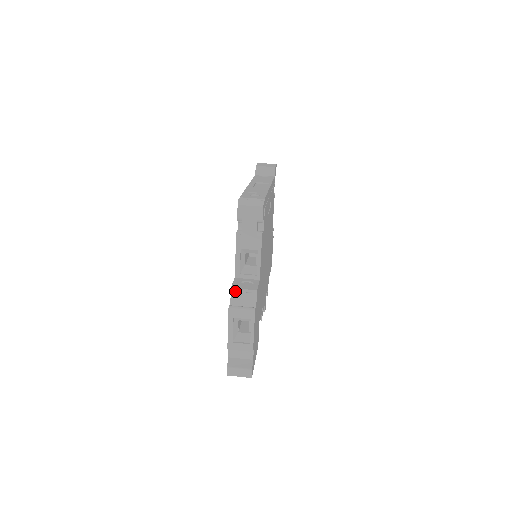
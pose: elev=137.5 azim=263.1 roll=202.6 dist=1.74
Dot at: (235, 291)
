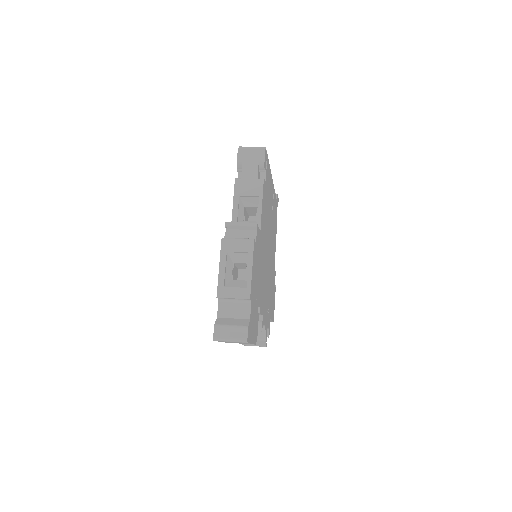
Dot at: (230, 226)
